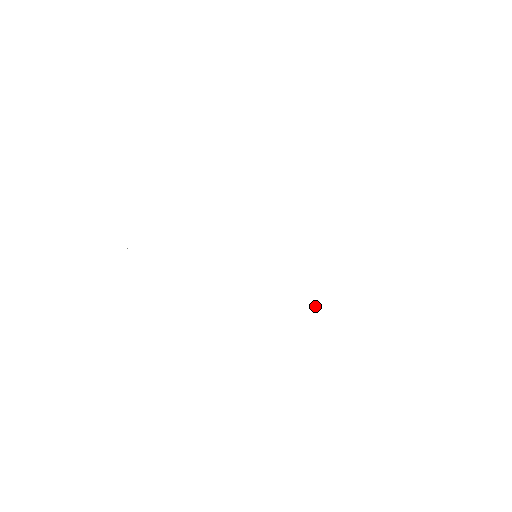
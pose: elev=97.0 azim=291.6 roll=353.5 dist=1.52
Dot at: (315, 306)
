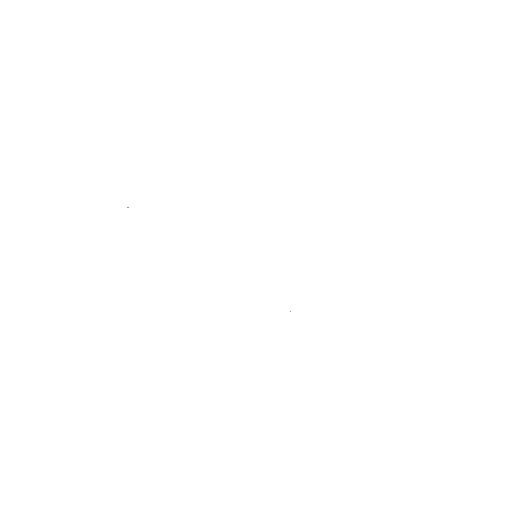
Dot at: occluded
